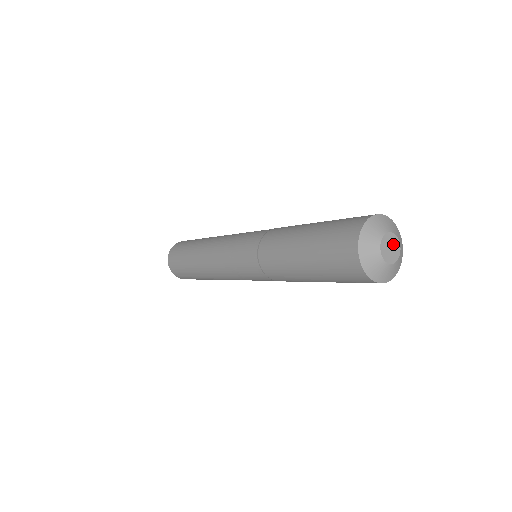
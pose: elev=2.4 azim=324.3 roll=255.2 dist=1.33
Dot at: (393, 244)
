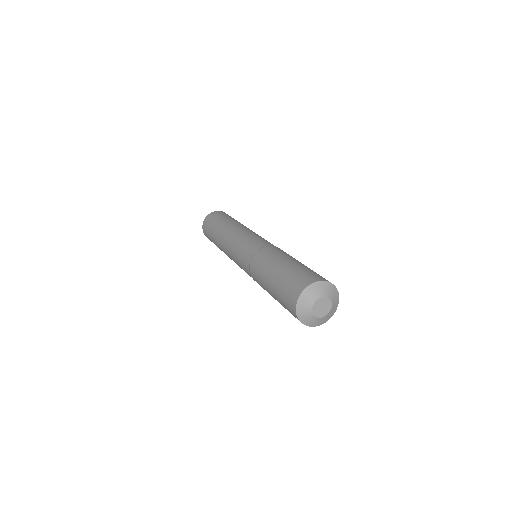
Dot at: (322, 303)
